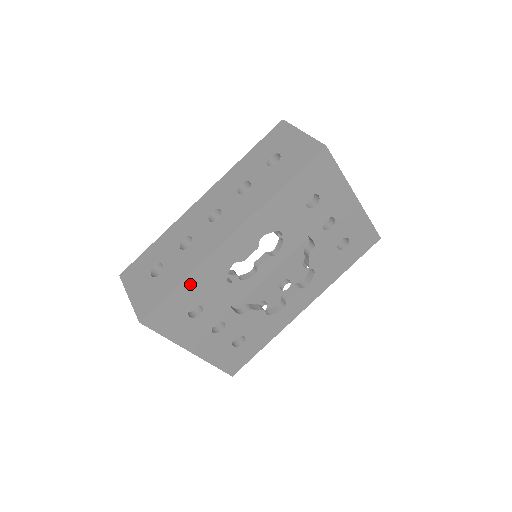
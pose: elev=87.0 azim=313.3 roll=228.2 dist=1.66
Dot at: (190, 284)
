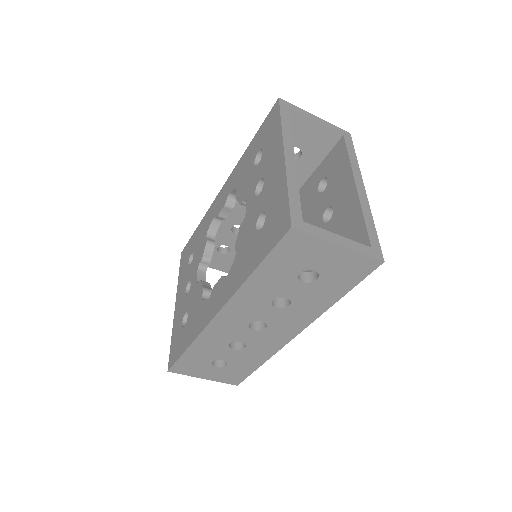
Dot at: occluded
